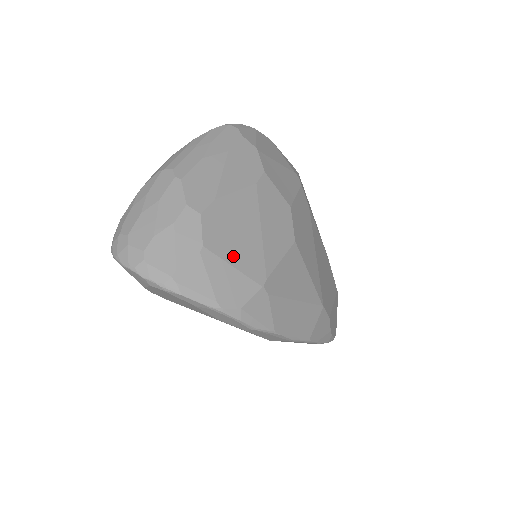
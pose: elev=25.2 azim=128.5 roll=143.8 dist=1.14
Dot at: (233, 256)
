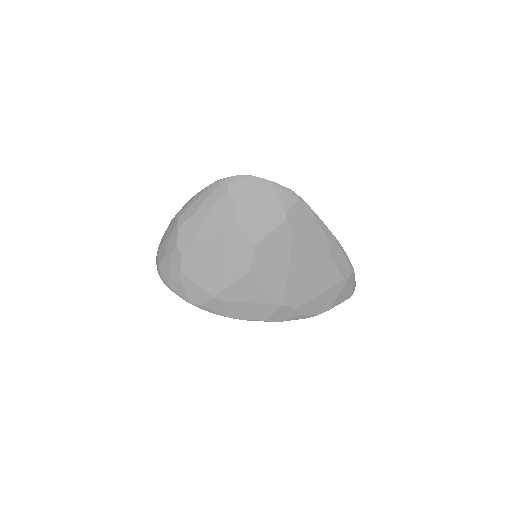
Dot at: (198, 279)
